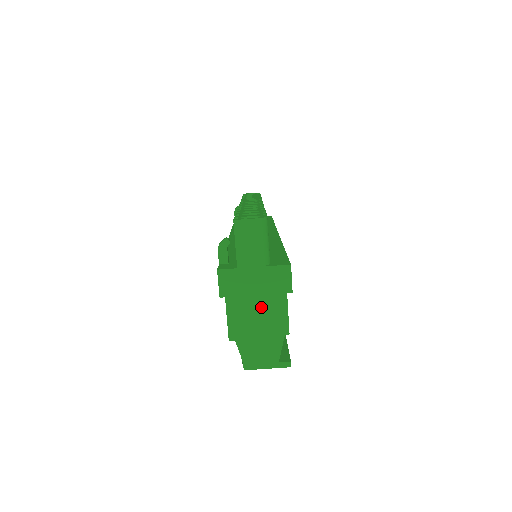
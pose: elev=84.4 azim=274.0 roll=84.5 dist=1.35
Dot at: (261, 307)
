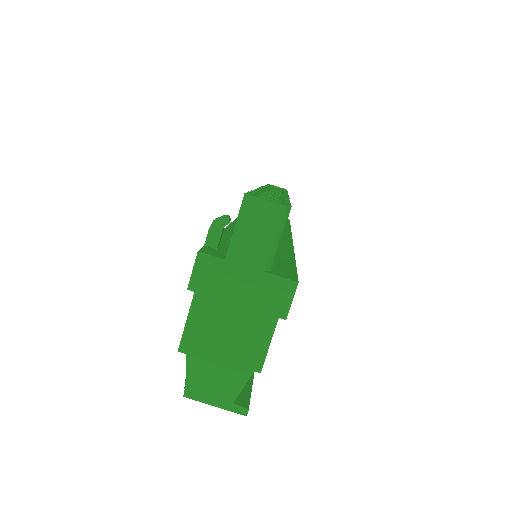
Dot at: (237, 323)
